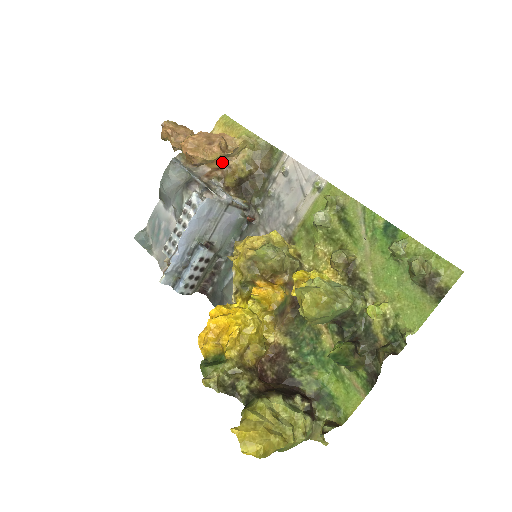
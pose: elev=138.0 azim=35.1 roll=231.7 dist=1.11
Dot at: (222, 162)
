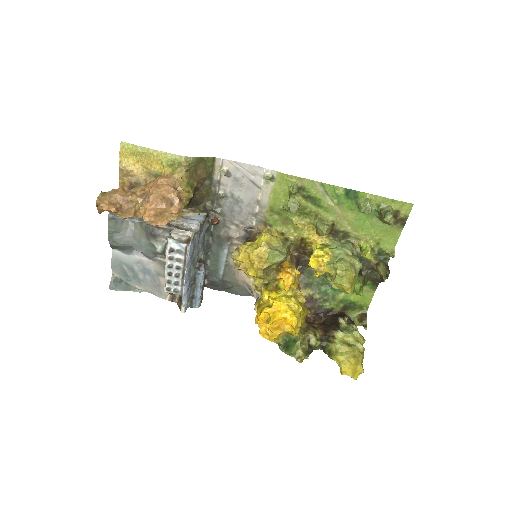
Dot at: occluded
